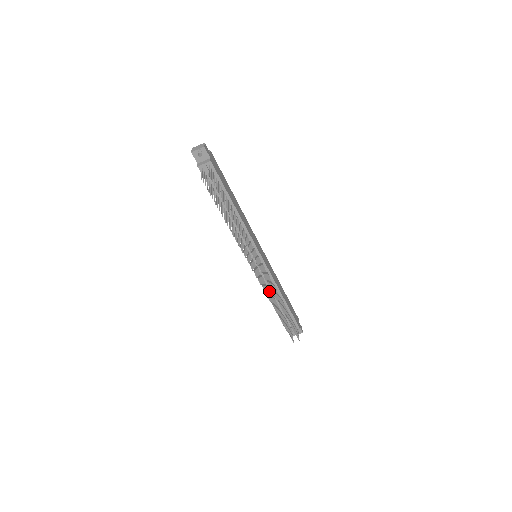
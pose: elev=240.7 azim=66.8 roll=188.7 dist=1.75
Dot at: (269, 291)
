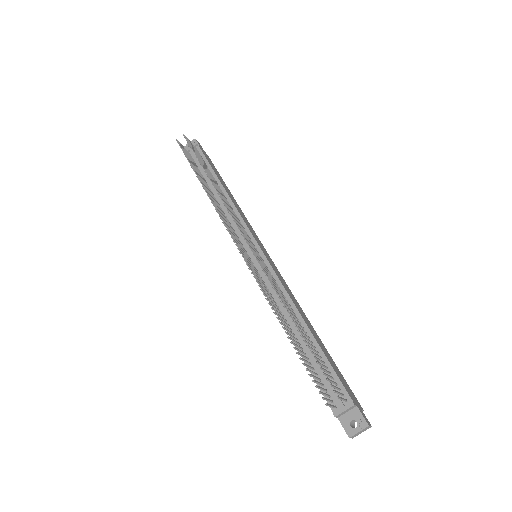
Dot at: (276, 306)
